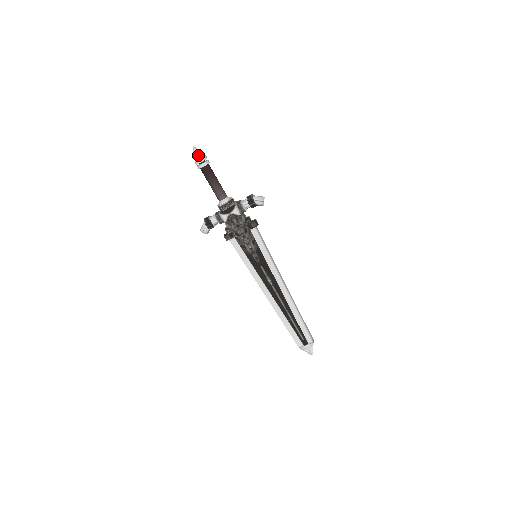
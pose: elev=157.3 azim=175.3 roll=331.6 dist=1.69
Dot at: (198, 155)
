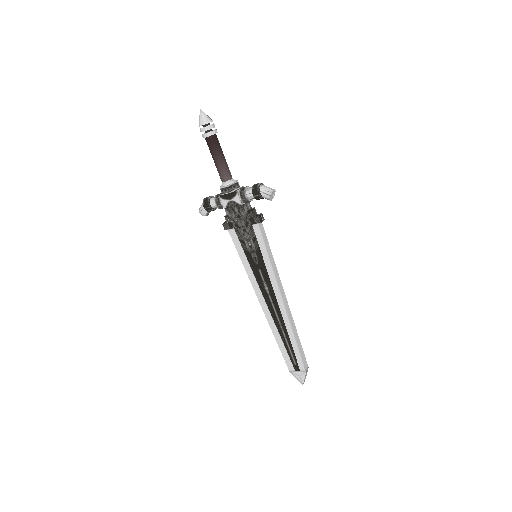
Dot at: (203, 122)
